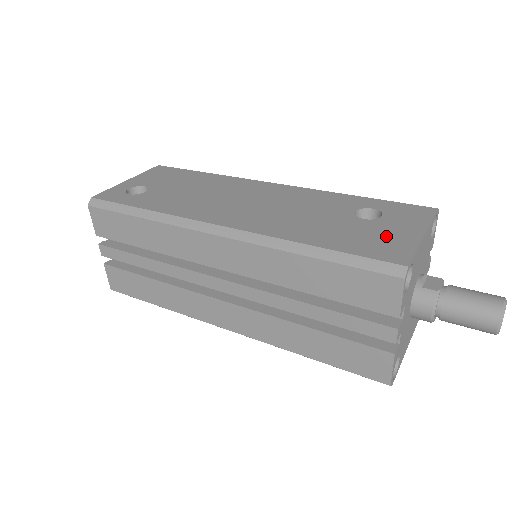
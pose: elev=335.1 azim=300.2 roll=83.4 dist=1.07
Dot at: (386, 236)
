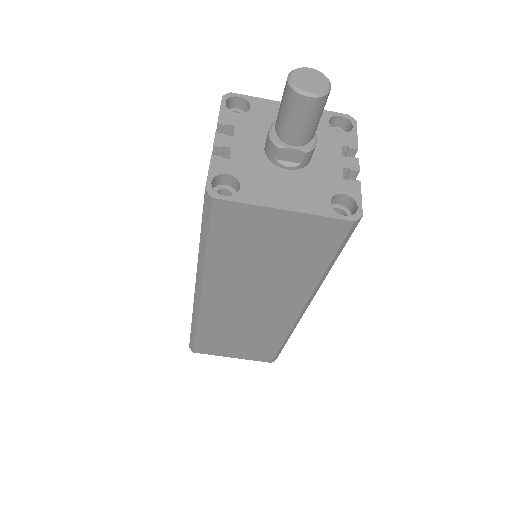
Dot at: occluded
